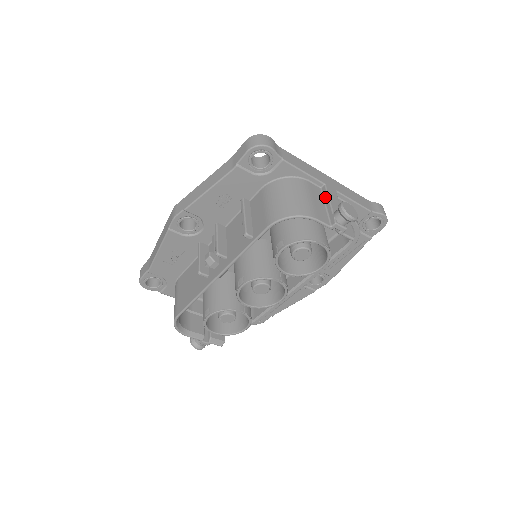
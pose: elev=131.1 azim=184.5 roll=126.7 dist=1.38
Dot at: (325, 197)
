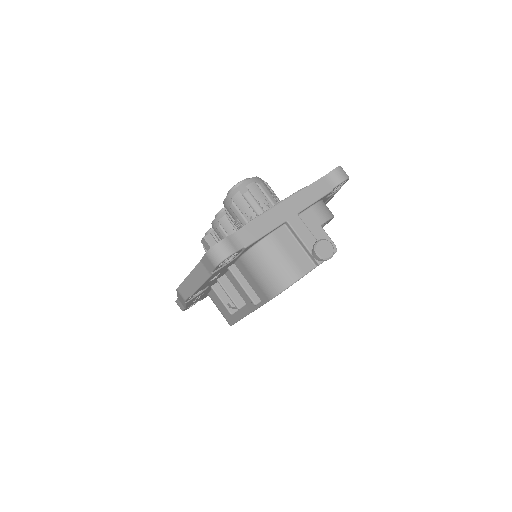
Dot at: (295, 236)
